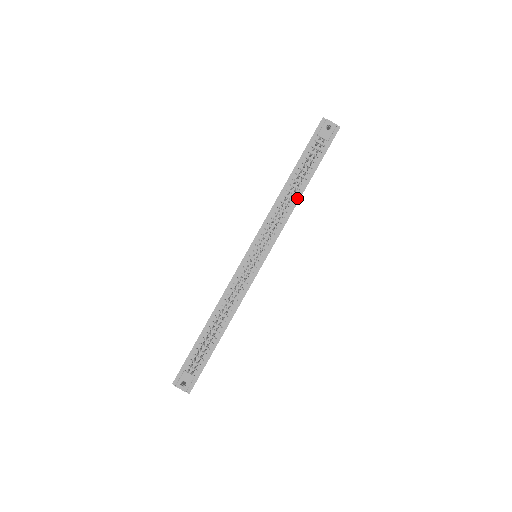
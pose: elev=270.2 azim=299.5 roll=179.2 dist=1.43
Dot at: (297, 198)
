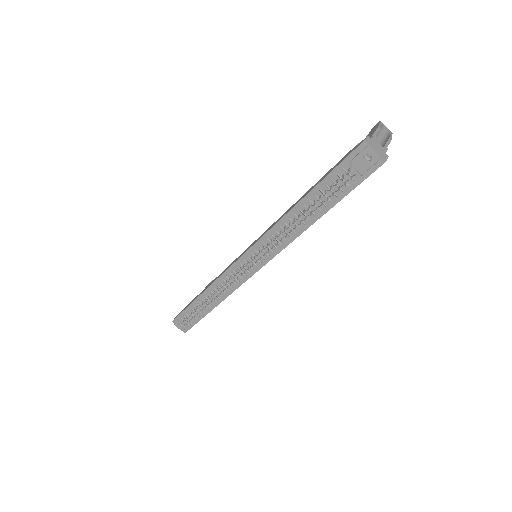
Dot at: (305, 226)
